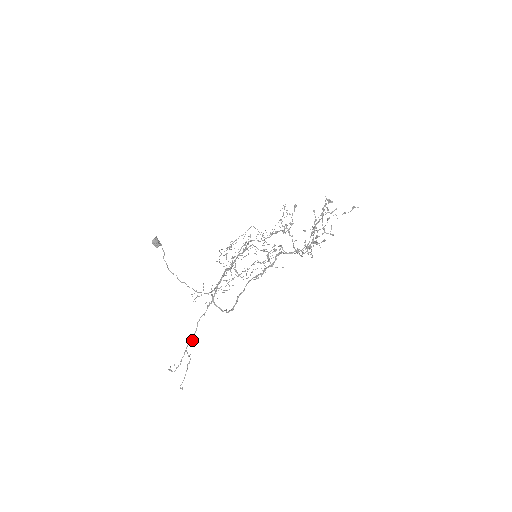
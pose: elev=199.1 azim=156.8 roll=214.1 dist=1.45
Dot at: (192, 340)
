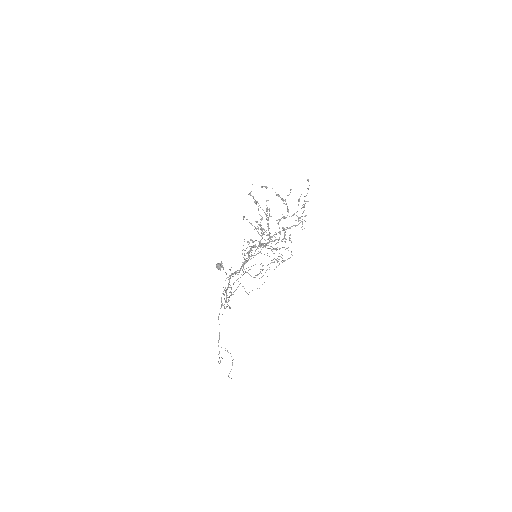
Dot at: (219, 336)
